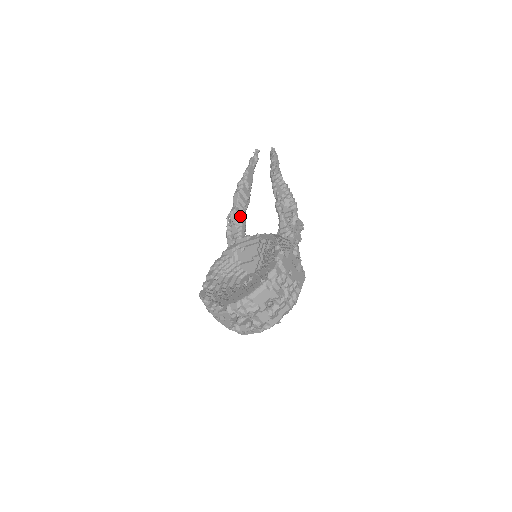
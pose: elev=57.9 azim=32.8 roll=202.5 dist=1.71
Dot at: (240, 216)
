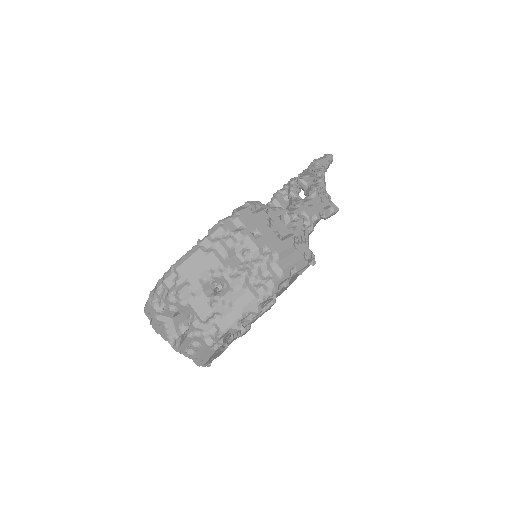
Dot at: occluded
